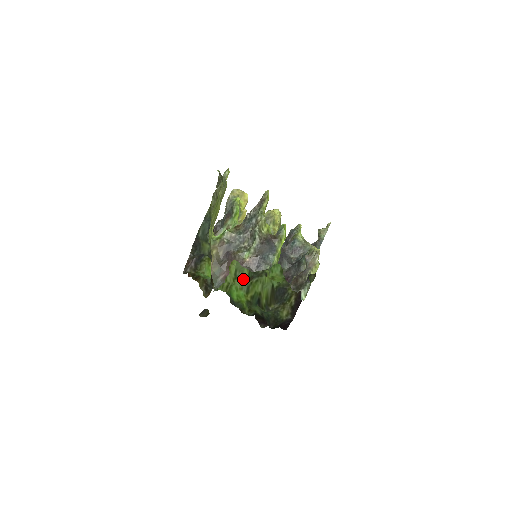
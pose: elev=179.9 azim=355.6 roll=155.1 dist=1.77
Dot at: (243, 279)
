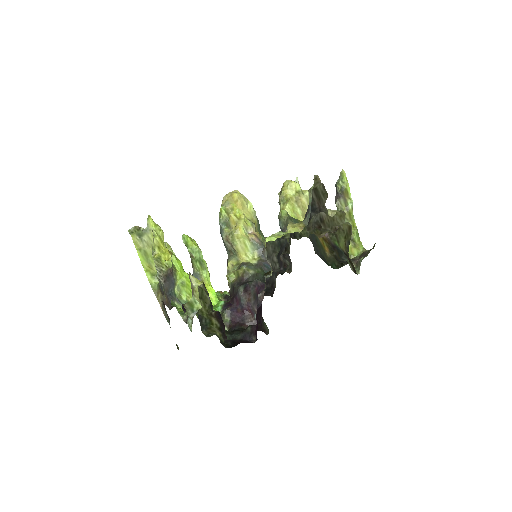
Dot at: occluded
